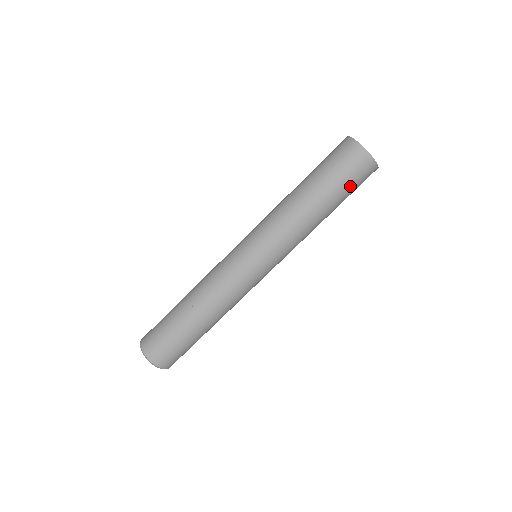
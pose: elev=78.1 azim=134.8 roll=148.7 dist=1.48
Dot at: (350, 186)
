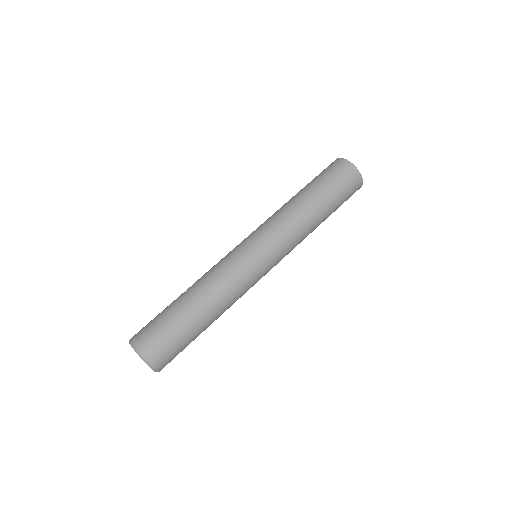
Dot at: (331, 180)
